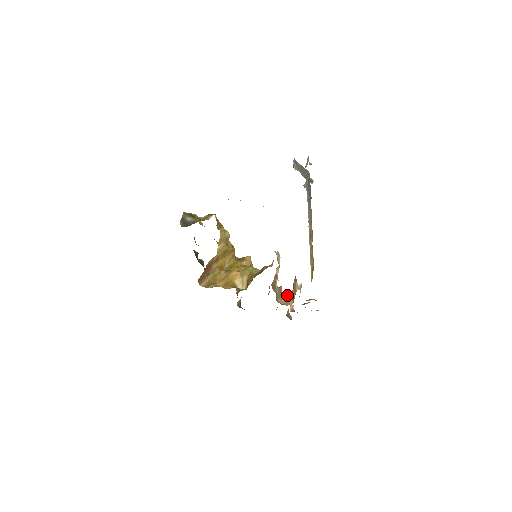
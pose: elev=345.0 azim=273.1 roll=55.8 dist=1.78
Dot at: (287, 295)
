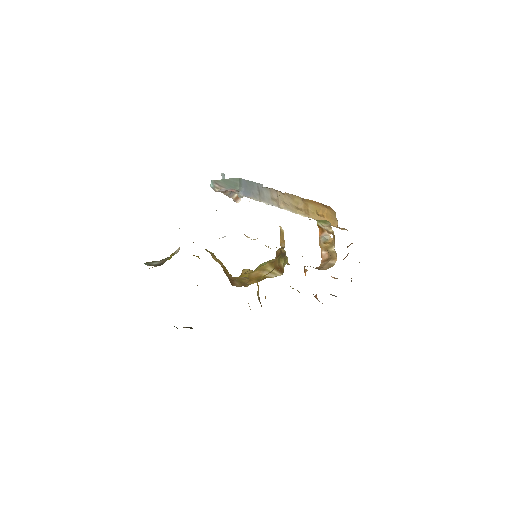
Dot at: (320, 265)
